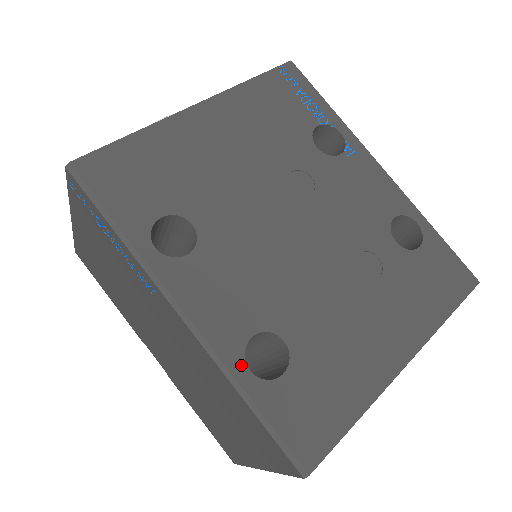
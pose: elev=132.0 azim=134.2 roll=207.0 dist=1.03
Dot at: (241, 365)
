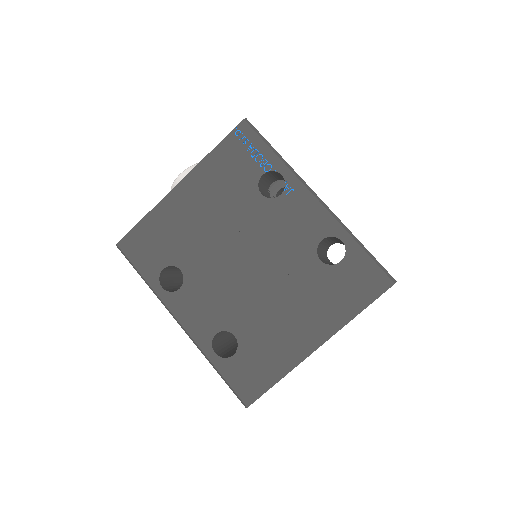
Dot at: (210, 350)
